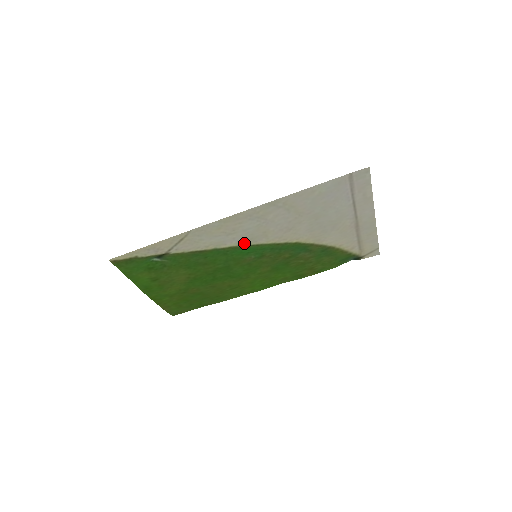
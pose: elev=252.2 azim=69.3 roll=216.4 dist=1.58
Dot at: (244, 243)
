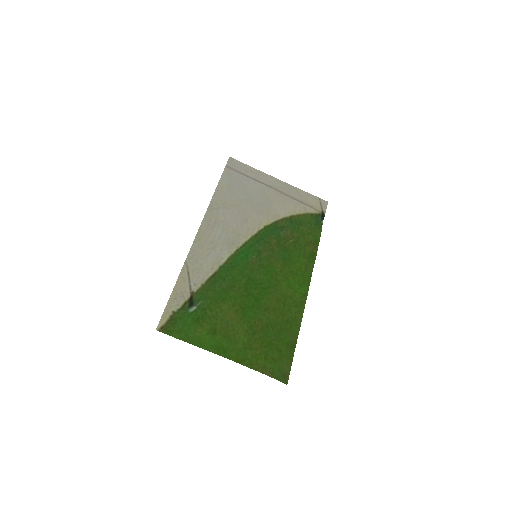
Dot at: (233, 249)
